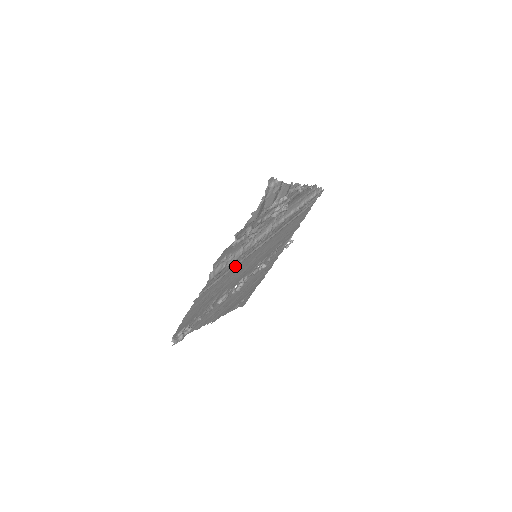
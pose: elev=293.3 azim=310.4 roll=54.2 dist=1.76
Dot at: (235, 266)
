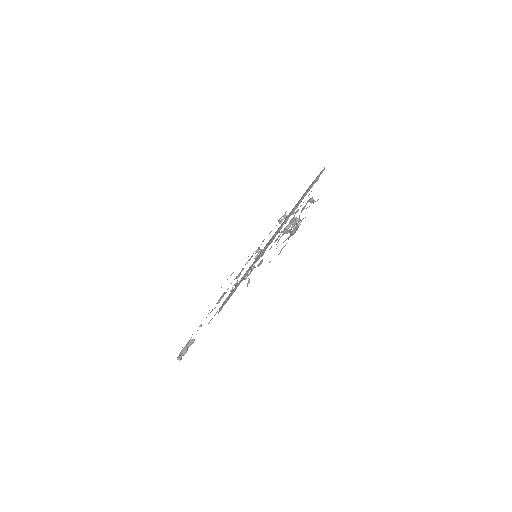
Dot at: occluded
